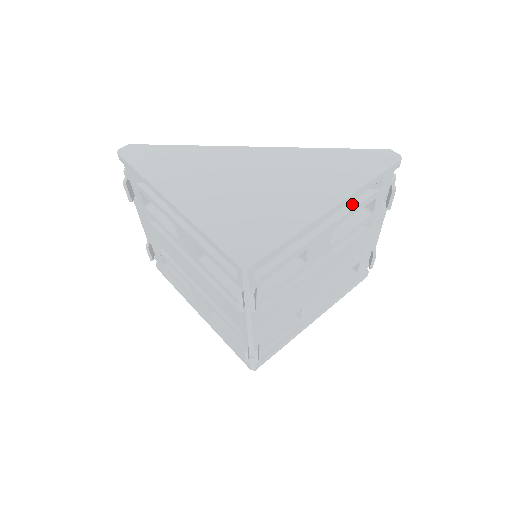
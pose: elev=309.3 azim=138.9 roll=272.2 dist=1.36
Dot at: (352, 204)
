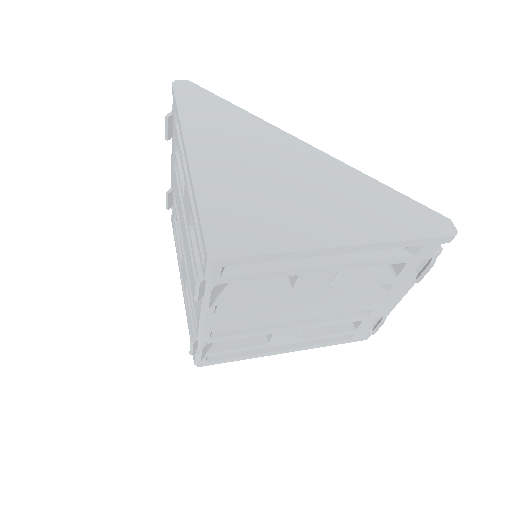
Dot at: (374, 255)
